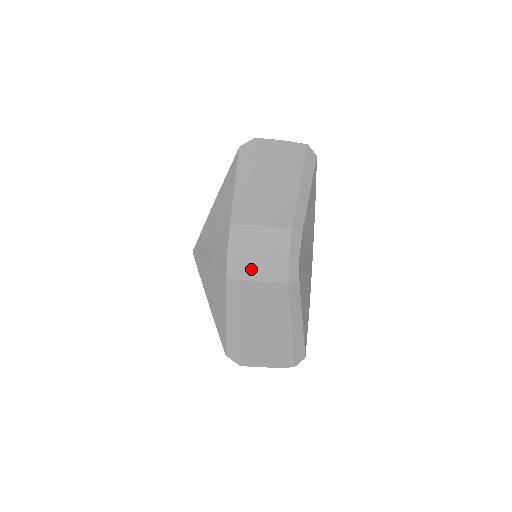
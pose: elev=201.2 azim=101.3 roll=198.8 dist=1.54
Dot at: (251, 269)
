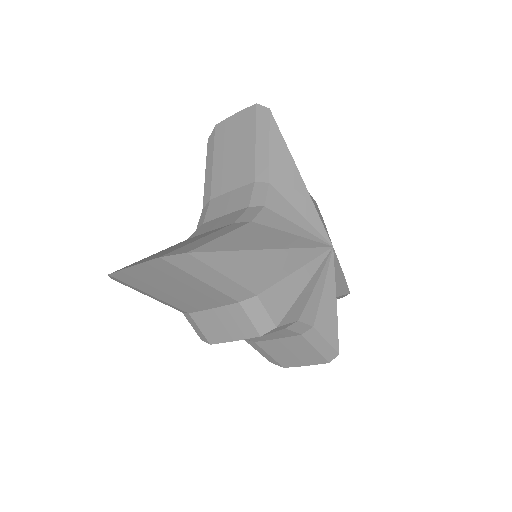
Dot at: (204, 229)
